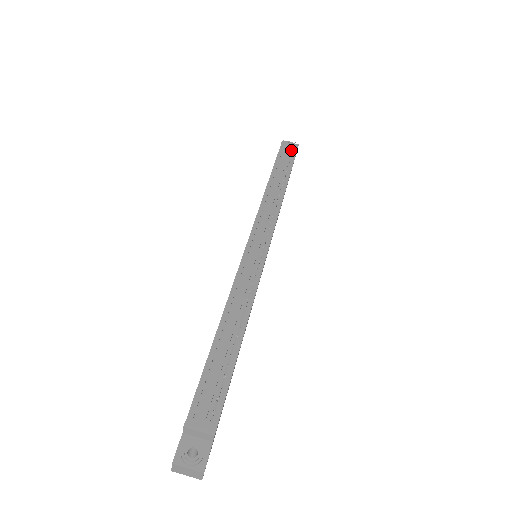
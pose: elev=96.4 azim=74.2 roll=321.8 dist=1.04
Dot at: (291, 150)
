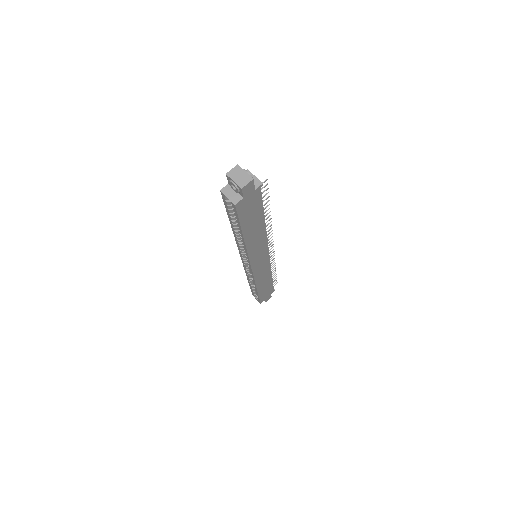
Dot at: occluded
